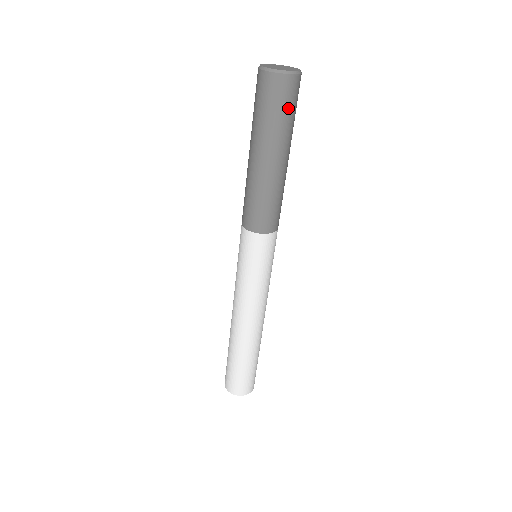
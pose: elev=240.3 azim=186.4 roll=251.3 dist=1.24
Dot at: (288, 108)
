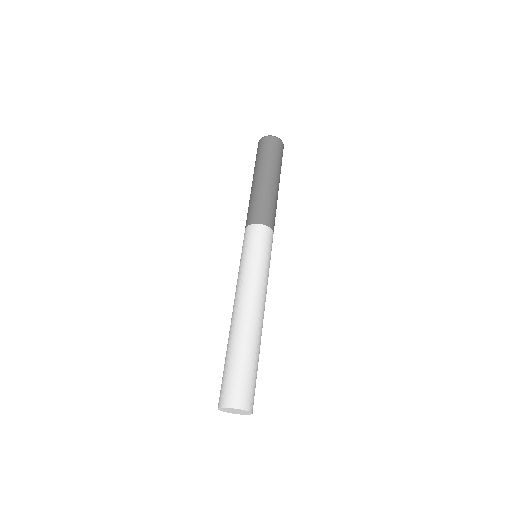
Dot at: (268, 151)
